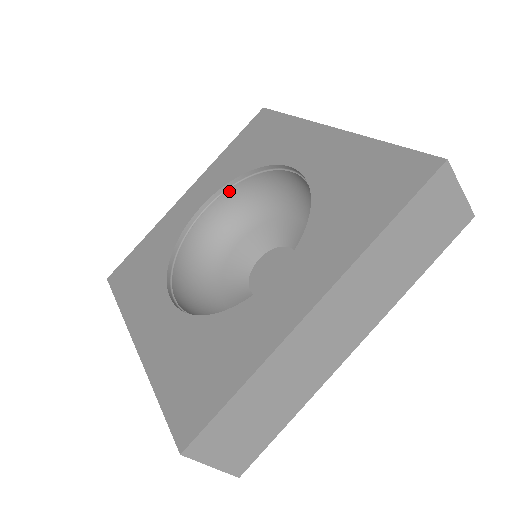
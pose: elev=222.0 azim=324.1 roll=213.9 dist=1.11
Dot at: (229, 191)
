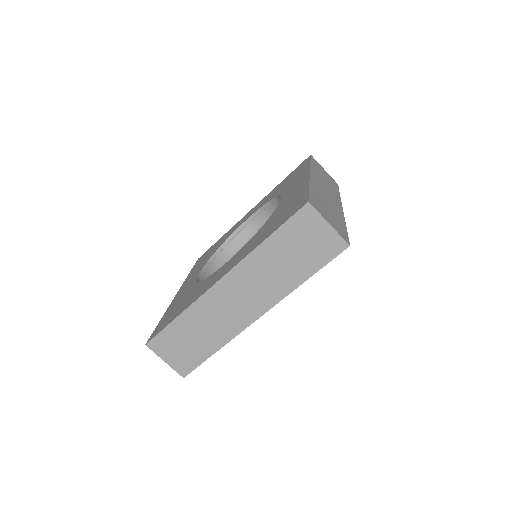
Dot at: (211, 265)
